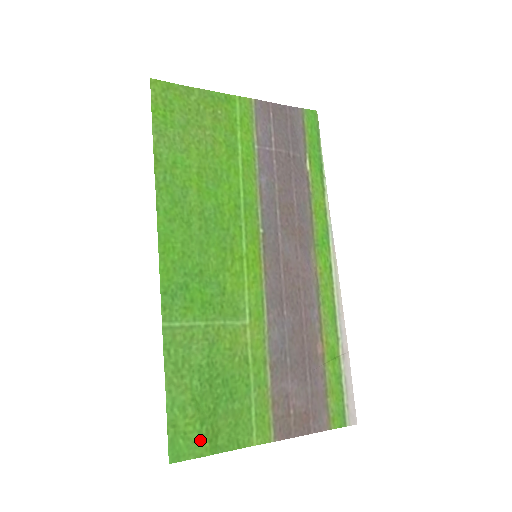
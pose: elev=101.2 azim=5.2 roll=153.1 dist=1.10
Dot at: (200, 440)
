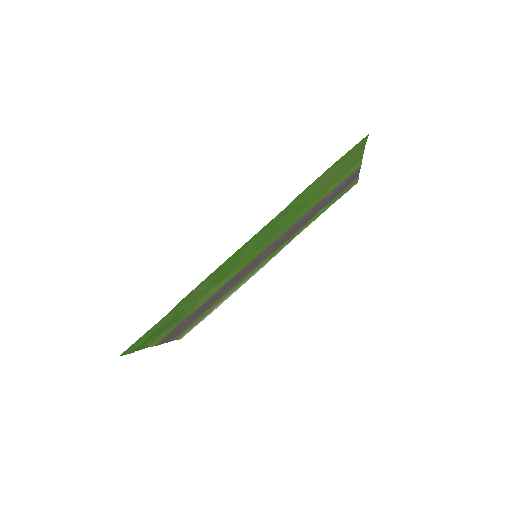
Dot at: (139, 346)
